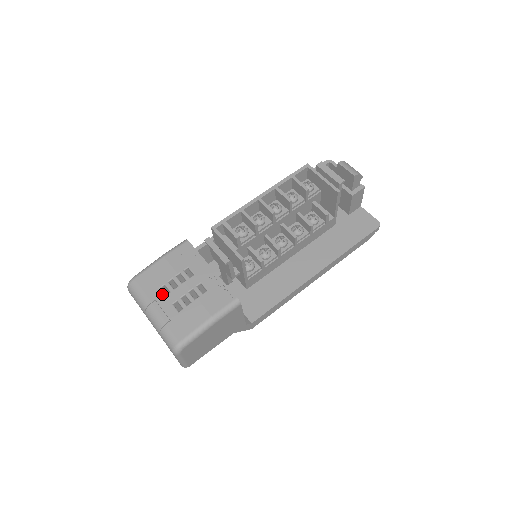
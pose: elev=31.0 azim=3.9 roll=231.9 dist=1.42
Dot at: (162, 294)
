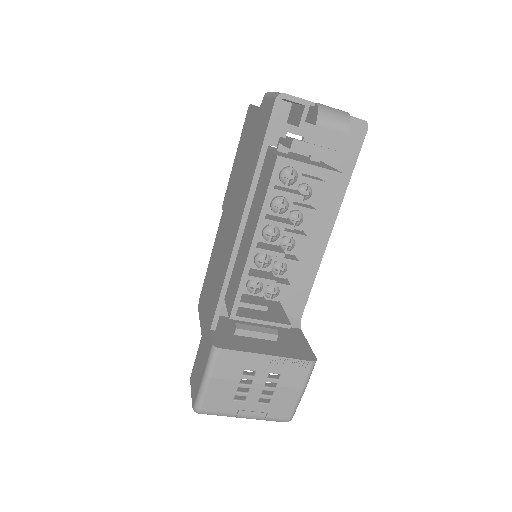
Dot at: (241, 403)
